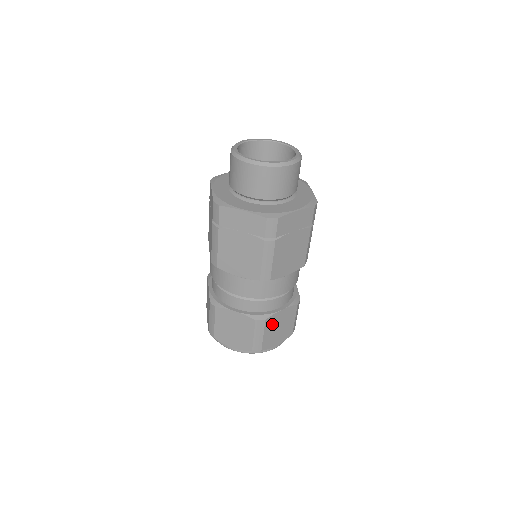
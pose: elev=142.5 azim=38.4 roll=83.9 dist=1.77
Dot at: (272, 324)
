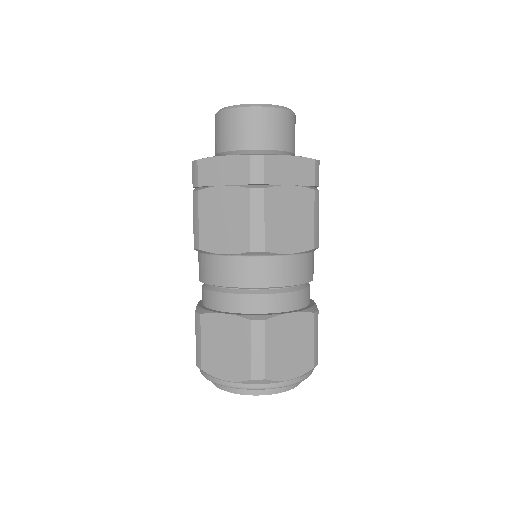
Dot at: occluded
